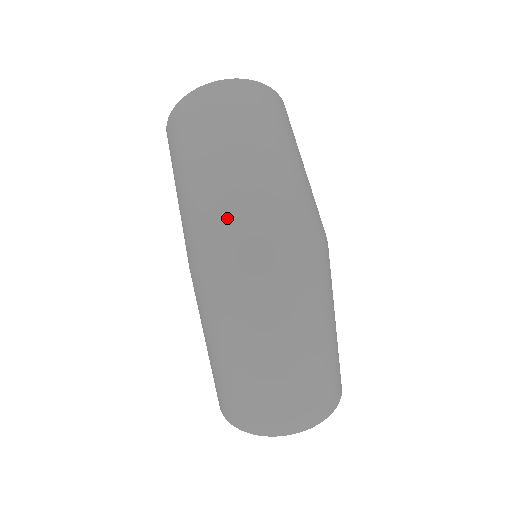
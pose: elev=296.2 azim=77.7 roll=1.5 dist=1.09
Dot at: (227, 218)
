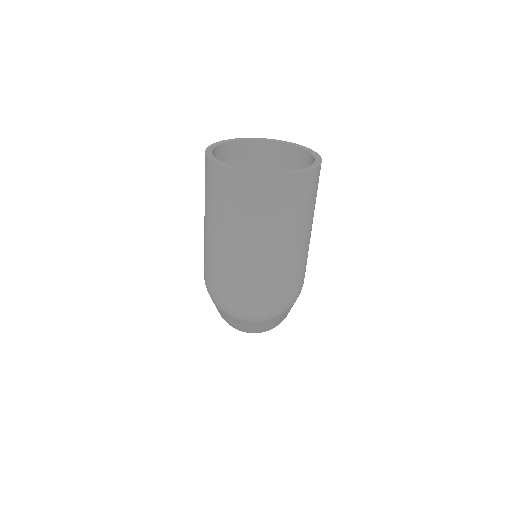
Dot at: (231, 290)
